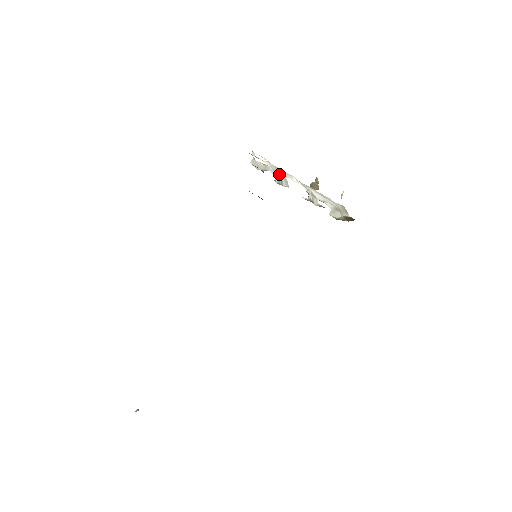
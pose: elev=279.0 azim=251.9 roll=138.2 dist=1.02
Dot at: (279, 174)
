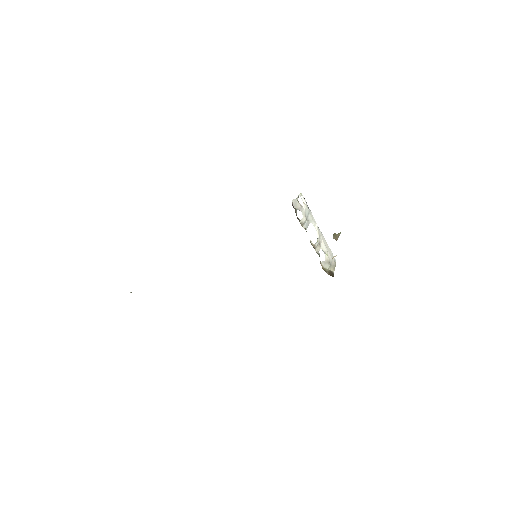
Dot at: (307, 218)
